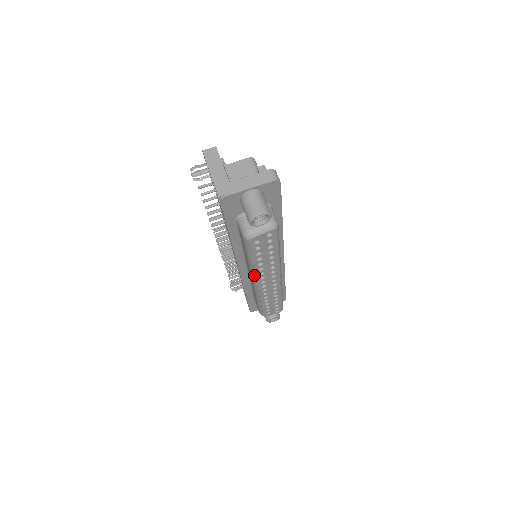
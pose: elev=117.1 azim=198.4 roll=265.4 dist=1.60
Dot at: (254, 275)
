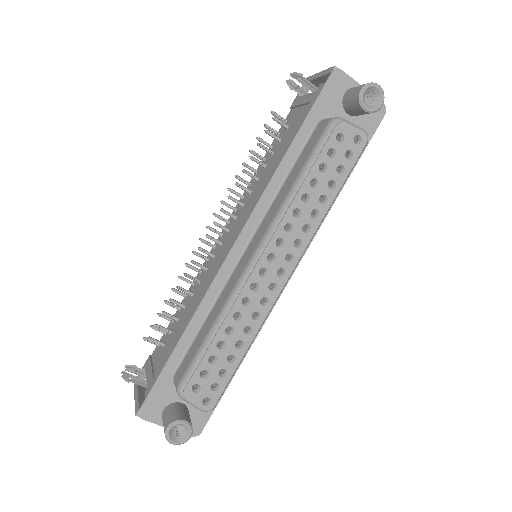
Dot at: (277, 224)
